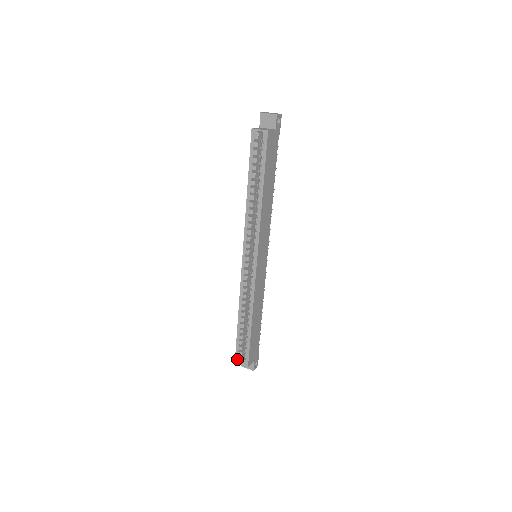
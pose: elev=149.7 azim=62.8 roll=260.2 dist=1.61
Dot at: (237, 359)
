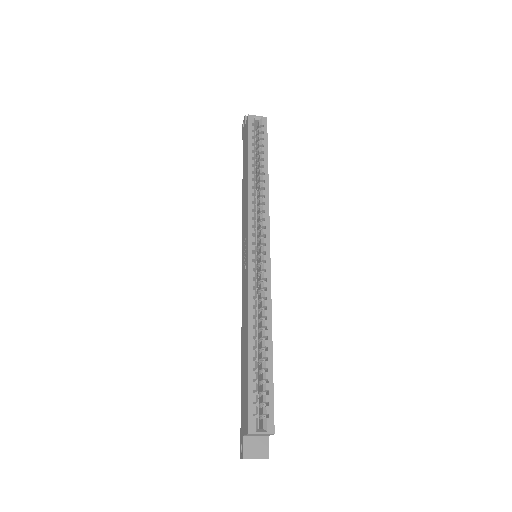
Dot at: (252, 423)
